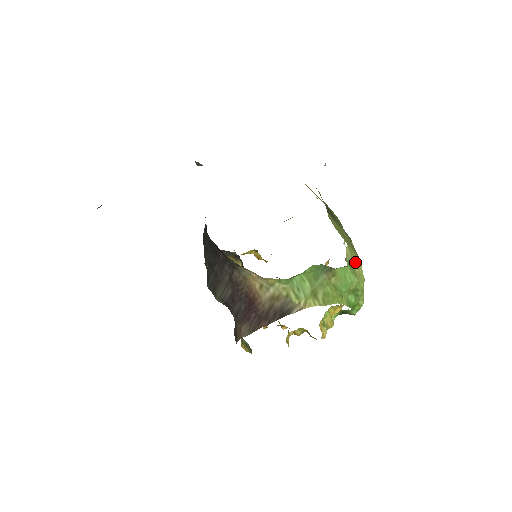
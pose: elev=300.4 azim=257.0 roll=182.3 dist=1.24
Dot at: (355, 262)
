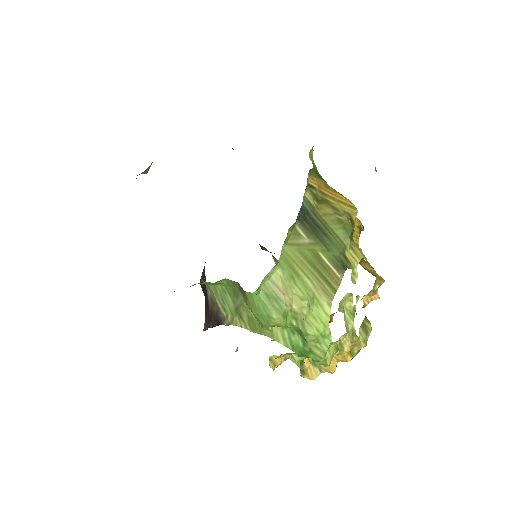
Dot at: (296, 296)
